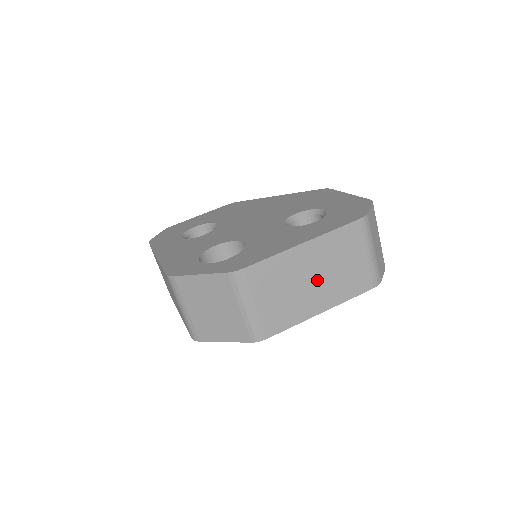
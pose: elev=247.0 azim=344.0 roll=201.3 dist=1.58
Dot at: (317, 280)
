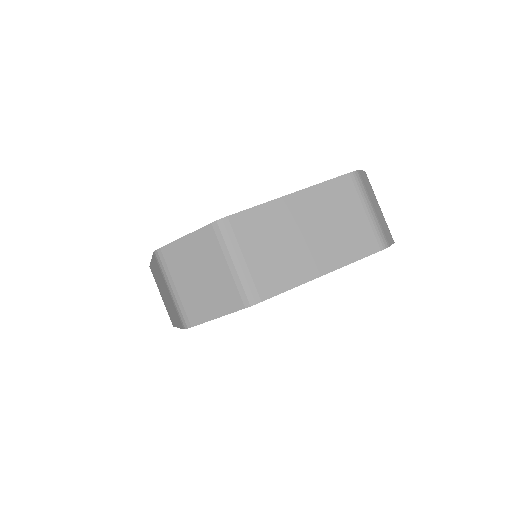
Dot at: (312, 236)
